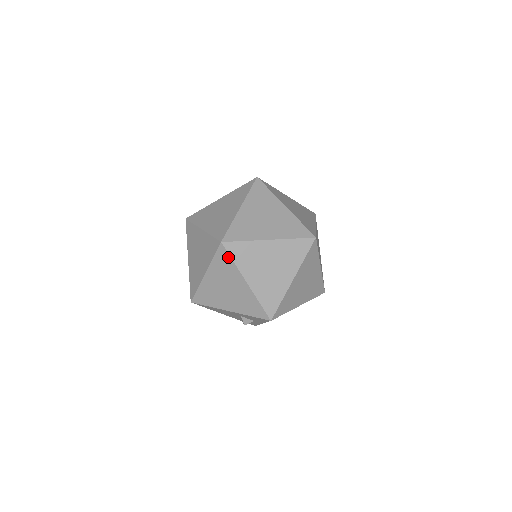
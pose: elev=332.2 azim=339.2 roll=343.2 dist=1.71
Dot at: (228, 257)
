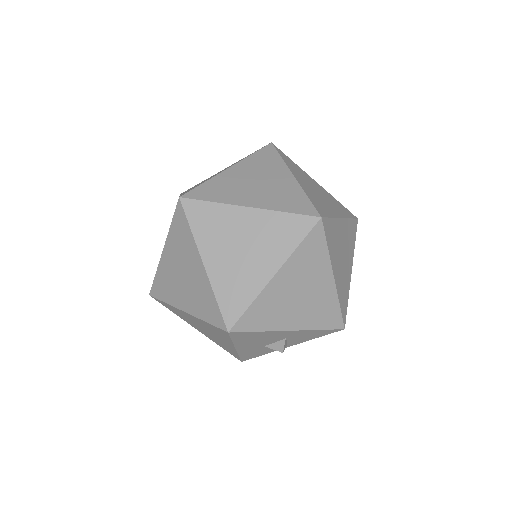
Dot at: (323, 241)
